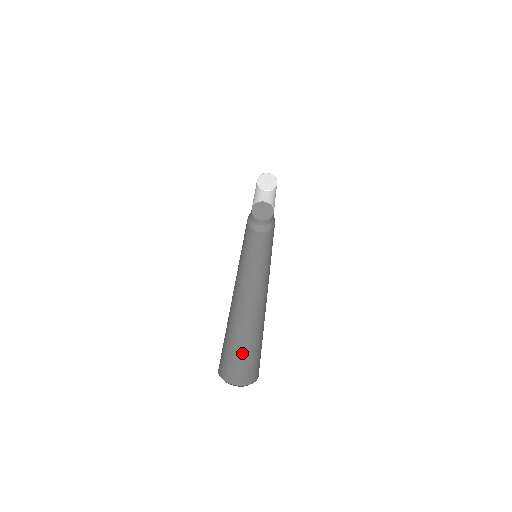
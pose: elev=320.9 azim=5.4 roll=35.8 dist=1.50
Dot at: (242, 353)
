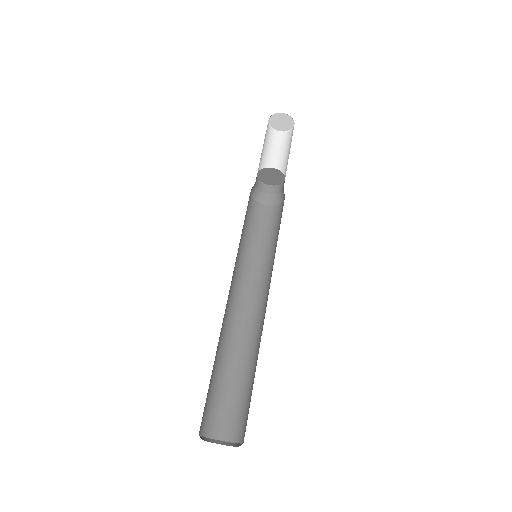
Dot at: (239, 397)
